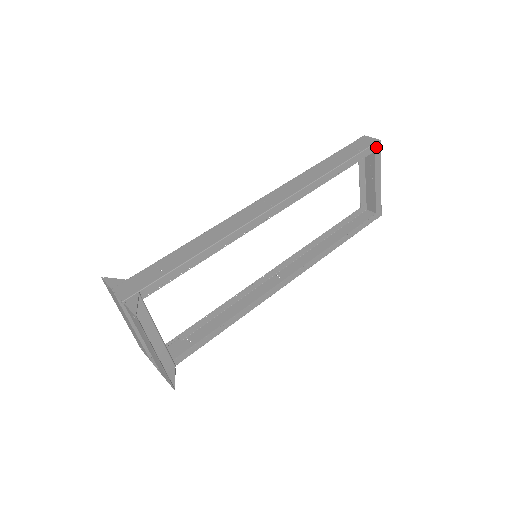
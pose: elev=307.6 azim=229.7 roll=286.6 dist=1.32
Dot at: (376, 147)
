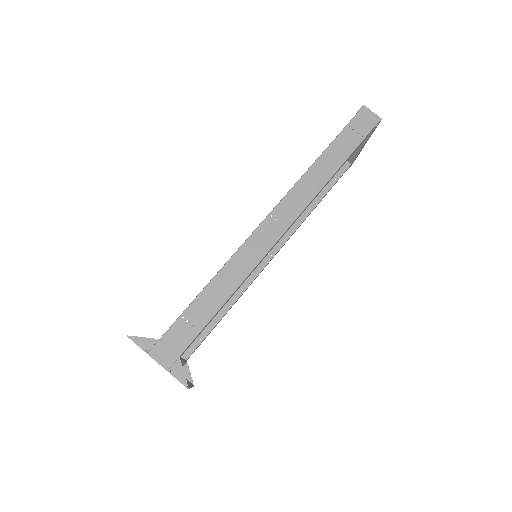
Dot at: (376, 126)
